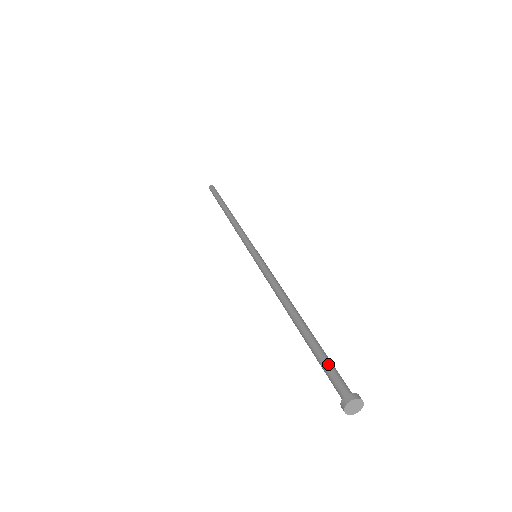
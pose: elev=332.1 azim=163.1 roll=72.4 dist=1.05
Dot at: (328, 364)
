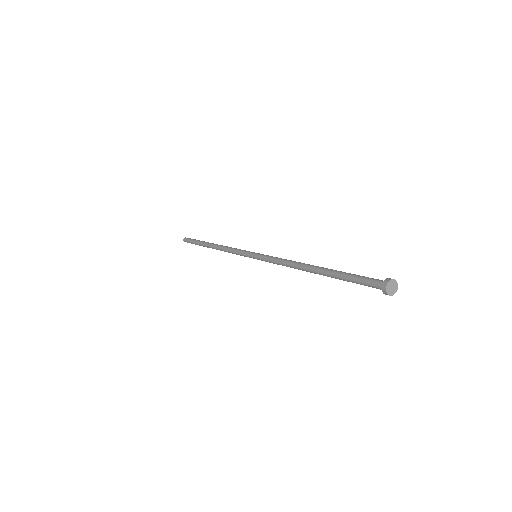
Dot at: (359, 275)
